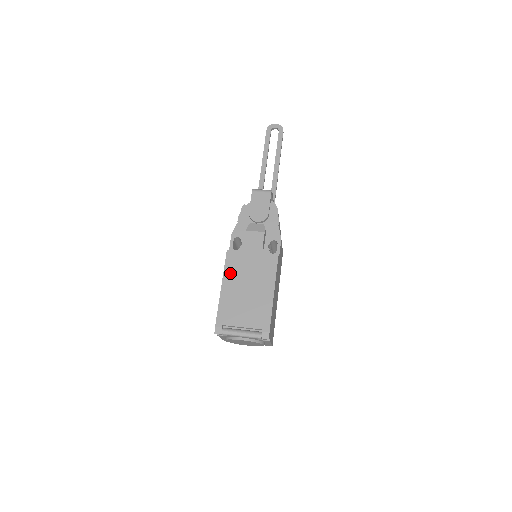
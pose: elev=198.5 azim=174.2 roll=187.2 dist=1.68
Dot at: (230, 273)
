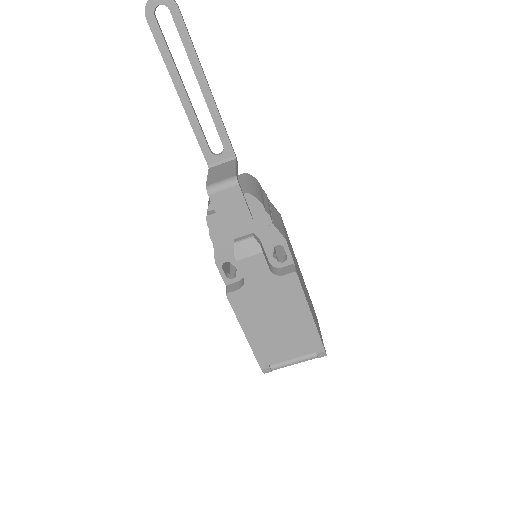
Dot at: (246, 316)
